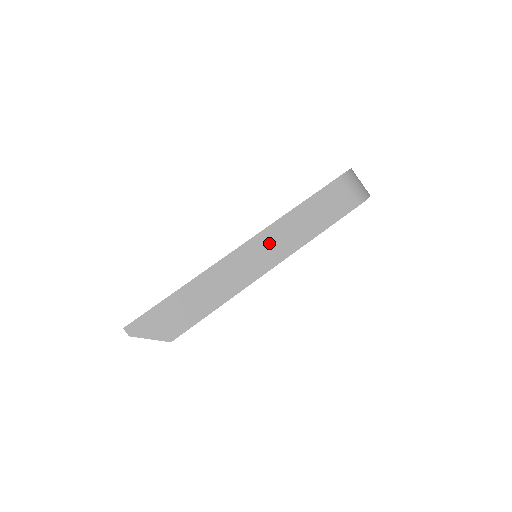
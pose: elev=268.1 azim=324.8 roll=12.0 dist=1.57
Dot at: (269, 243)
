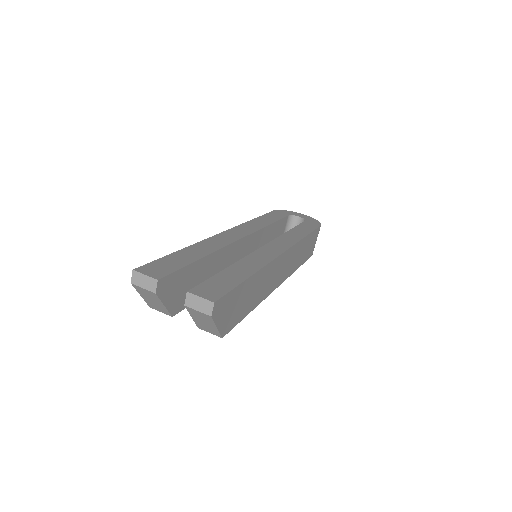
Dot at: (290, 259)
